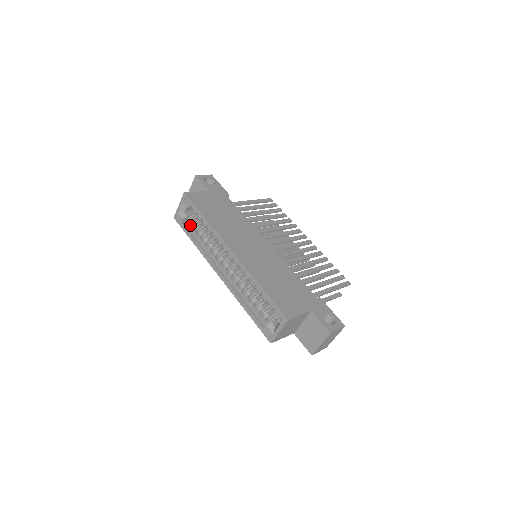
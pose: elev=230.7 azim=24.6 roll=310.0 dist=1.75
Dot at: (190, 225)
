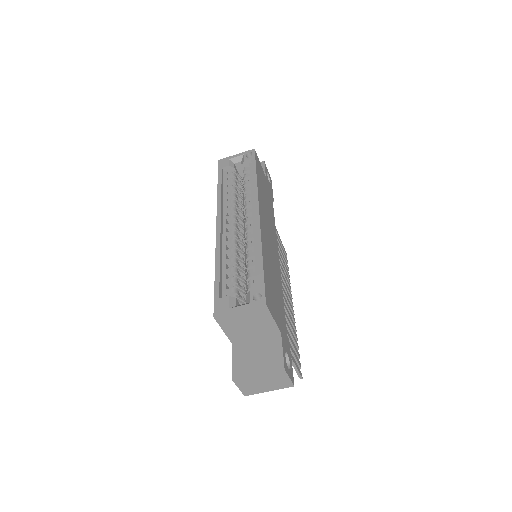
Dot at: (229, 175)
